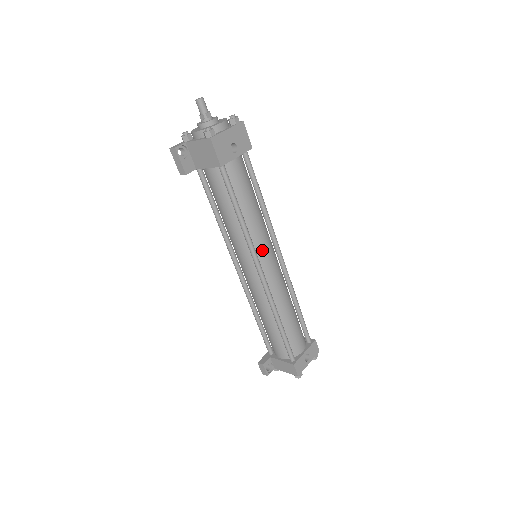
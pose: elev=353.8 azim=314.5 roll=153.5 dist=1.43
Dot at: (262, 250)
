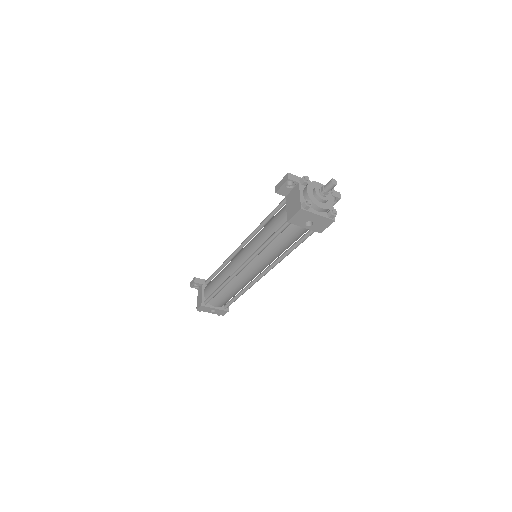
Dot at: (257, 263)
